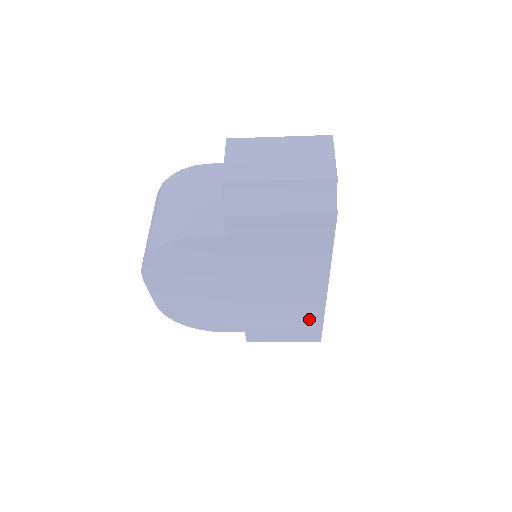
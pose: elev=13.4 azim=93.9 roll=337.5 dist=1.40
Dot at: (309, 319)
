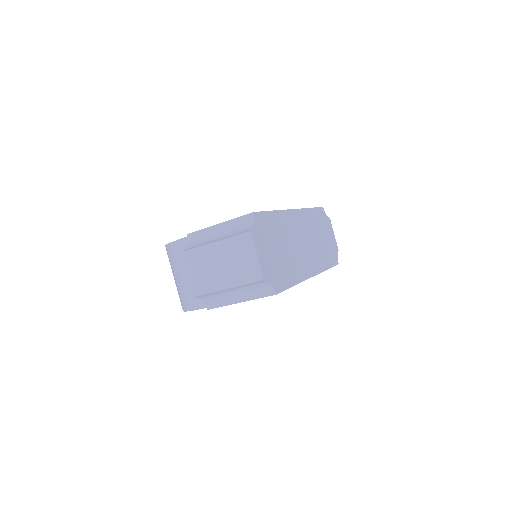
Dot at: occluded
